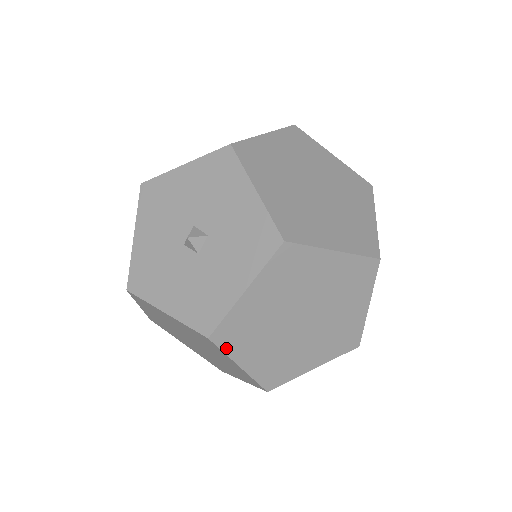
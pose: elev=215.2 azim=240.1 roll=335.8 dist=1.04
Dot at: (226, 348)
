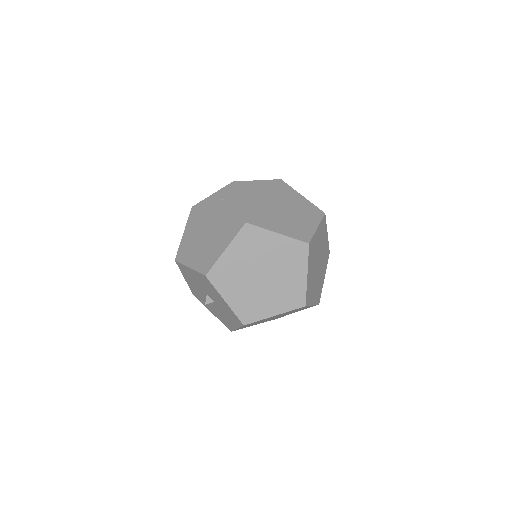
Dot at: (242, 328)
